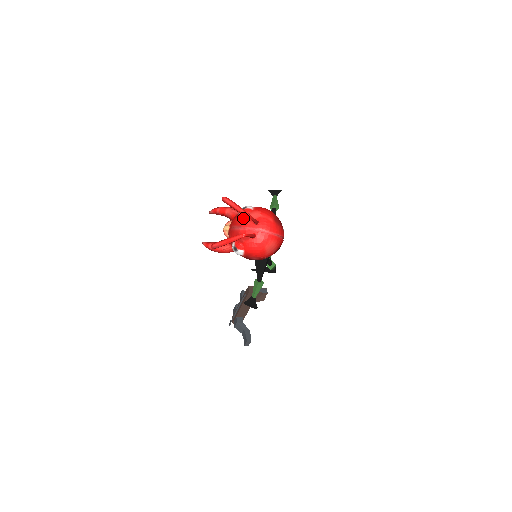
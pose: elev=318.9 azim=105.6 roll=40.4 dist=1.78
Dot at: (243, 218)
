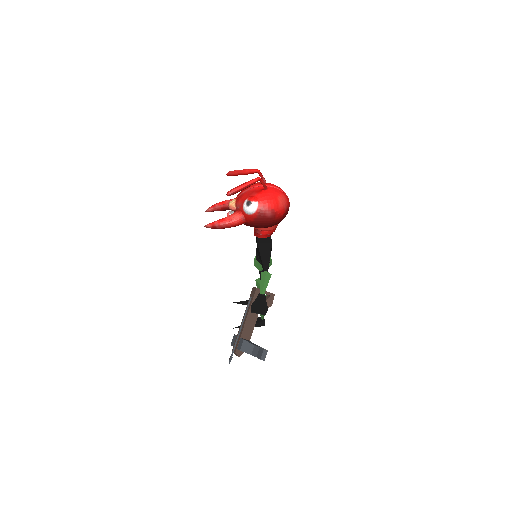
Dot at: occluded
